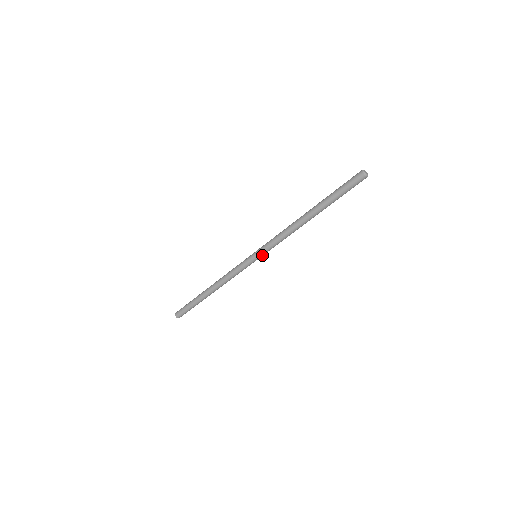
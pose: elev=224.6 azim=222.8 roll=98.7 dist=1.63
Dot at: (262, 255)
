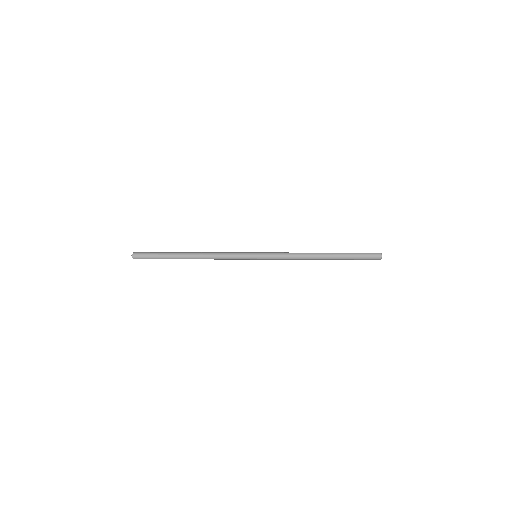
Dot at: (263, 259)
